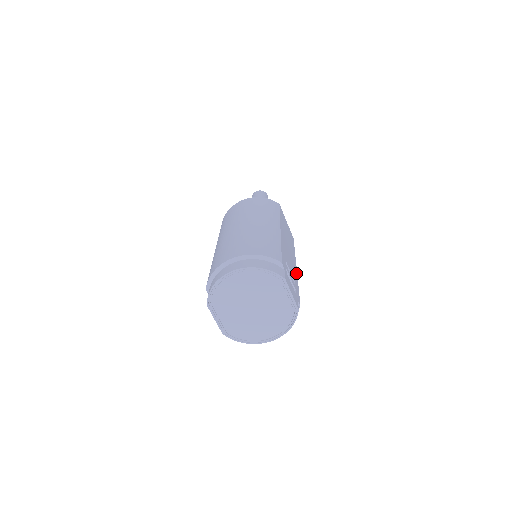
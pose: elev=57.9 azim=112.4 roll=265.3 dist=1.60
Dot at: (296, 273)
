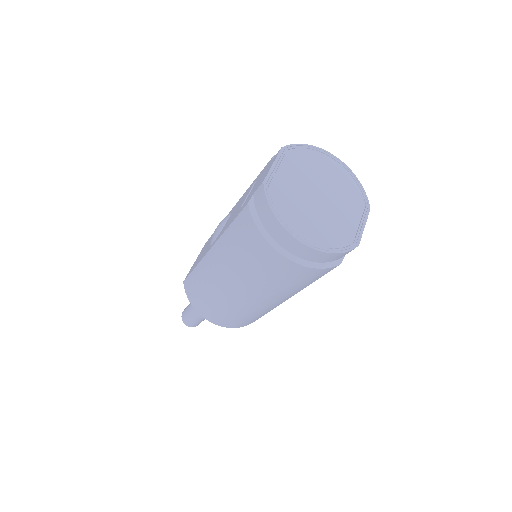
Dot at: occluded
